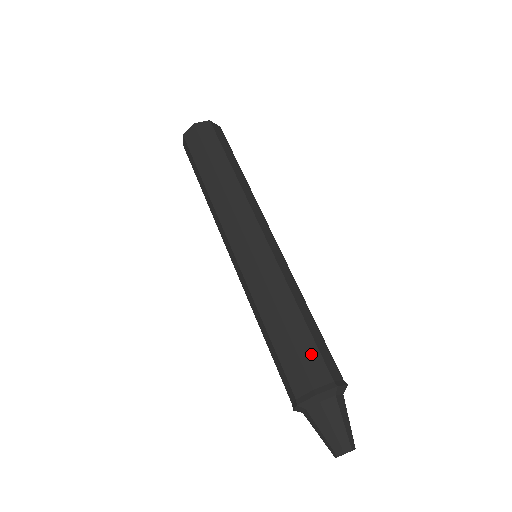
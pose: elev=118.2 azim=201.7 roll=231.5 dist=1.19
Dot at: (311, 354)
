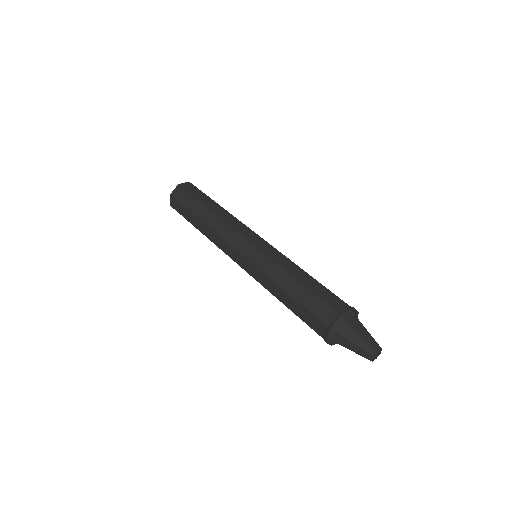
Dot at: occluded
